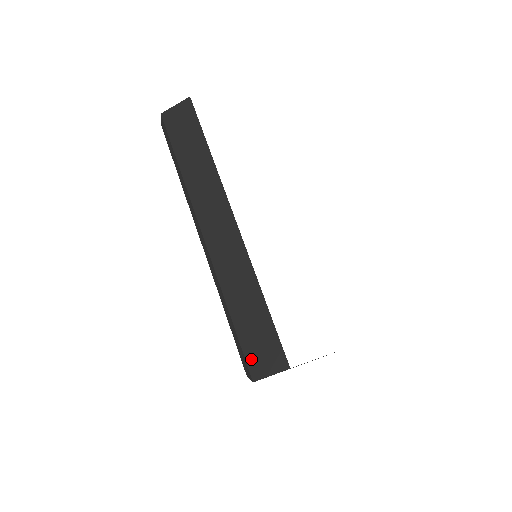
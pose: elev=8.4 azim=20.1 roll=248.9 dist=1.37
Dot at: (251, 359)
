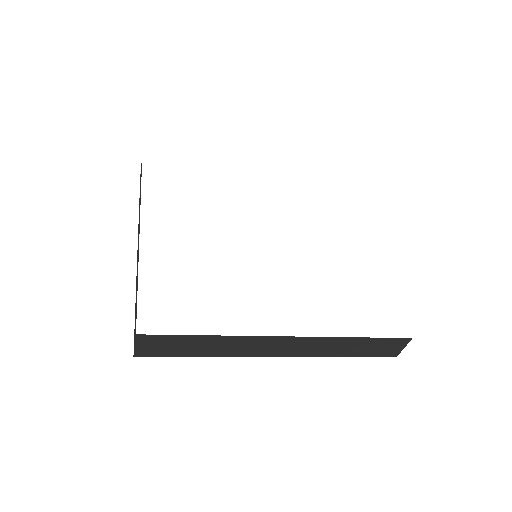
Dot at: (134, 336)
